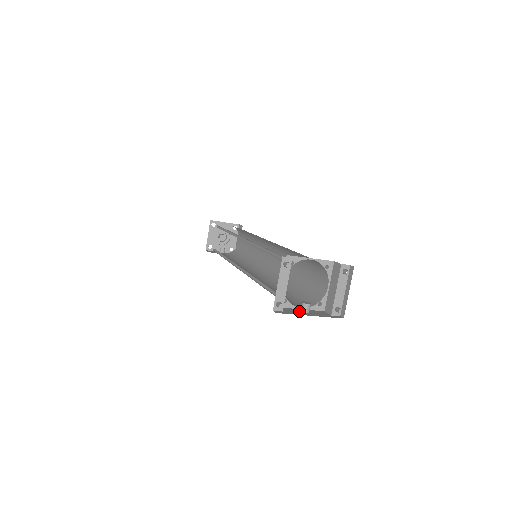
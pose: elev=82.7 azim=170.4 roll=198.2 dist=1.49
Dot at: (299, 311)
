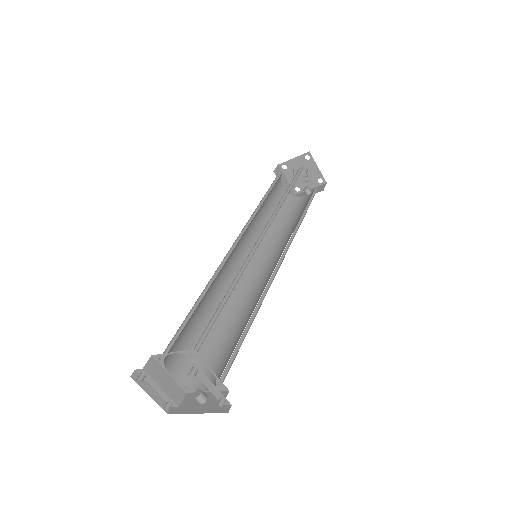
Dot at: (197, 401)
